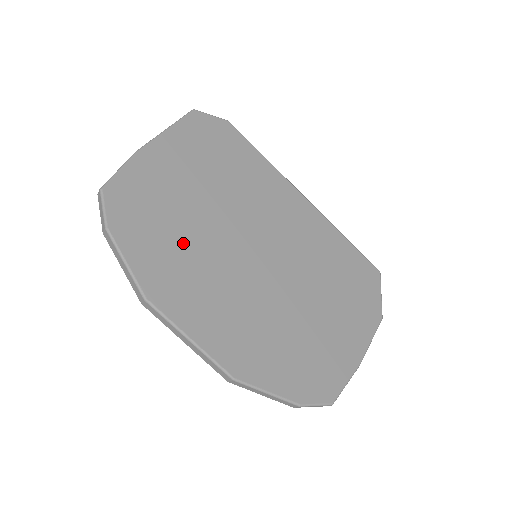
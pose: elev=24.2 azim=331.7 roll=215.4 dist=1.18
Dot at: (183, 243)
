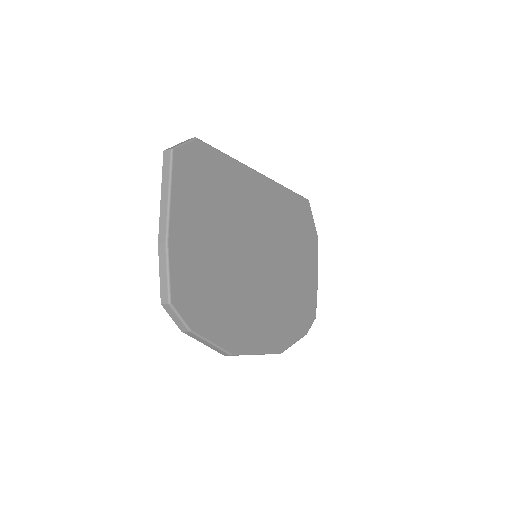
Dot at: (228, 294)
